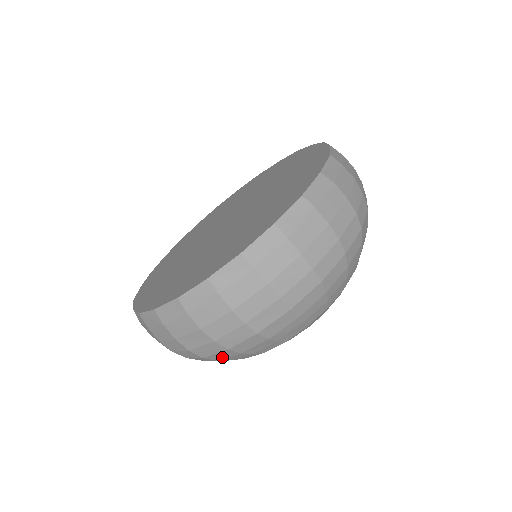
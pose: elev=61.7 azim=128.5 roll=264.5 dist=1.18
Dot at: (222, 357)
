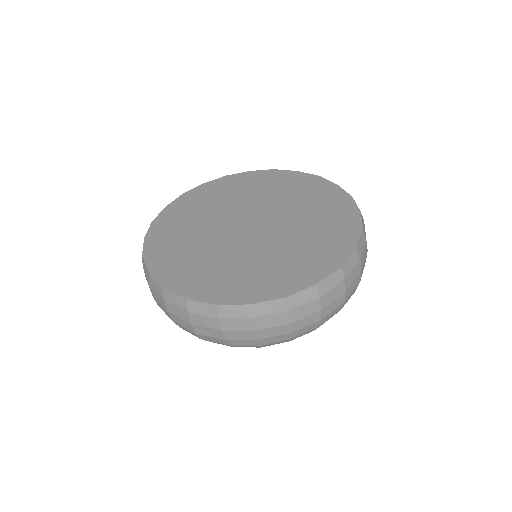
Dot at: occluded
